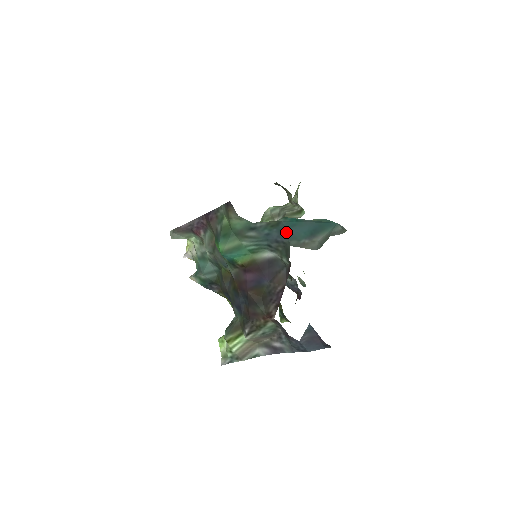
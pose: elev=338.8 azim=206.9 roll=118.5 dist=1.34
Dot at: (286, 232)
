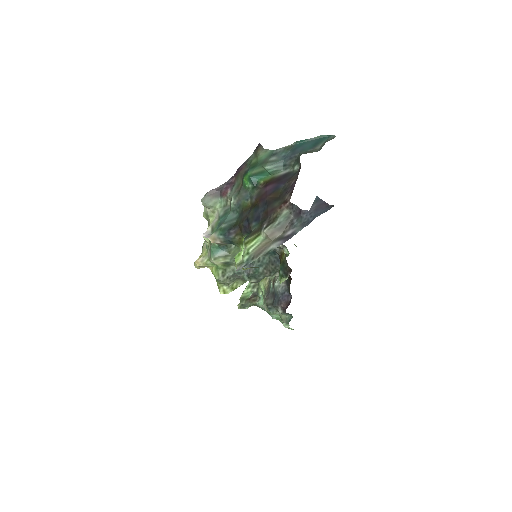
Dot at: (297, 149)
